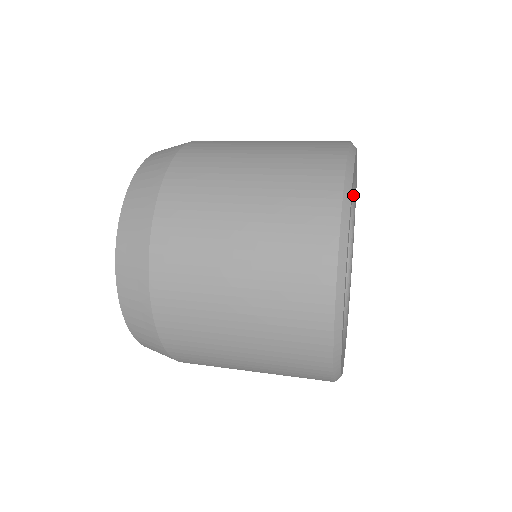
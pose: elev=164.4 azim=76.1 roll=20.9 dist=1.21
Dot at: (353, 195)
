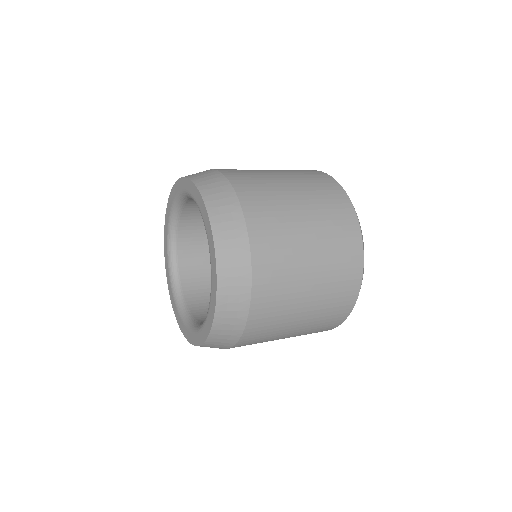
Dot at: occluded
